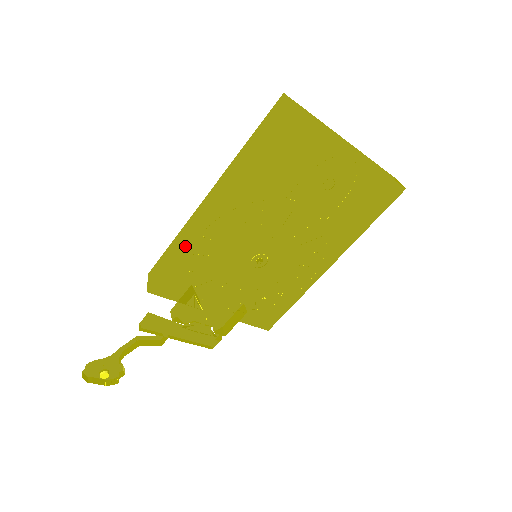
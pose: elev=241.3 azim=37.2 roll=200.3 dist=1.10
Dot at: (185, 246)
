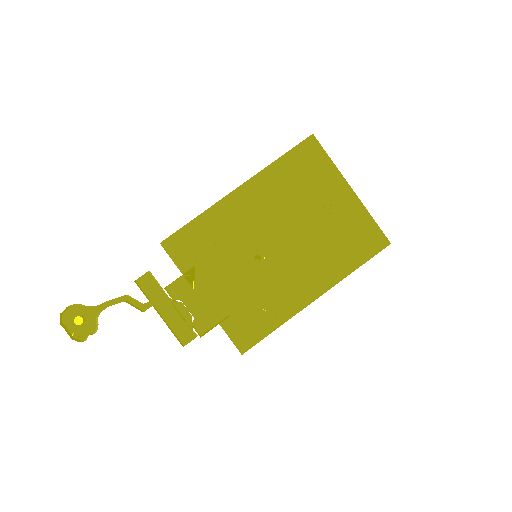
Dot at: (206, 213)
